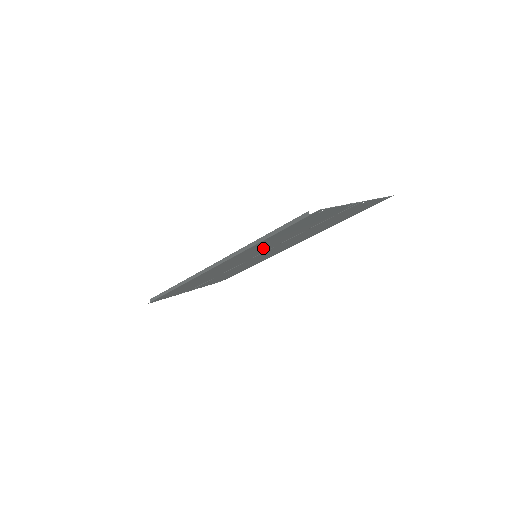
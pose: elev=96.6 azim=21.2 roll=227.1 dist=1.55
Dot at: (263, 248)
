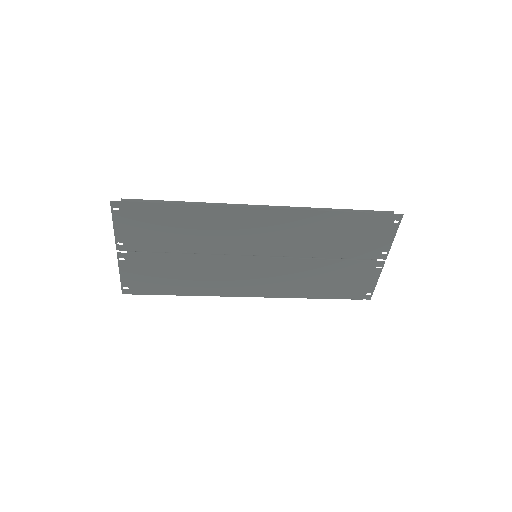
Dot at: (294, 239)
